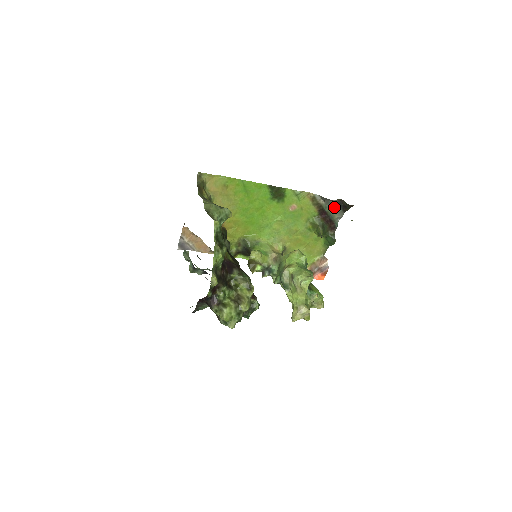
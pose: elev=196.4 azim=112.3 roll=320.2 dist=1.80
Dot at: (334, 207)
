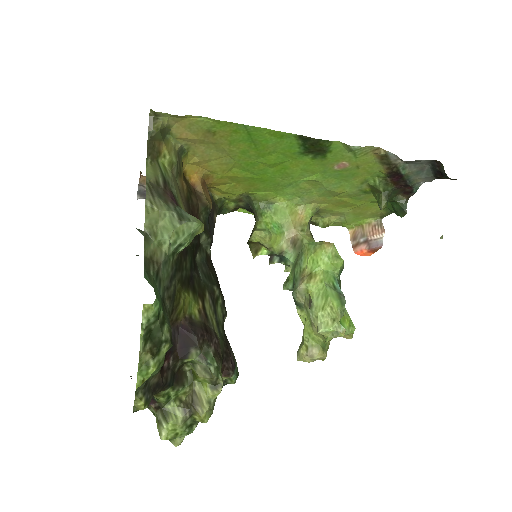
Dot at: (420, 168)
